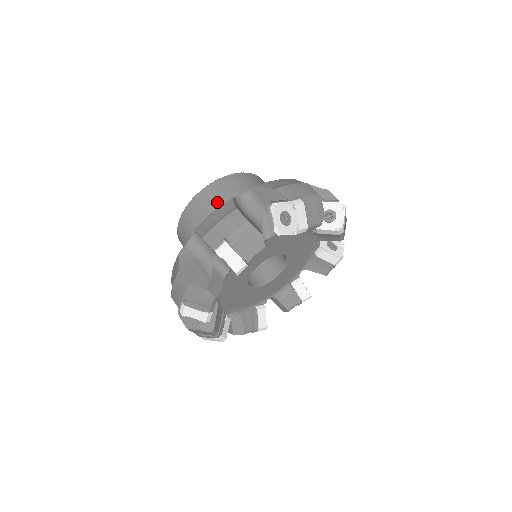
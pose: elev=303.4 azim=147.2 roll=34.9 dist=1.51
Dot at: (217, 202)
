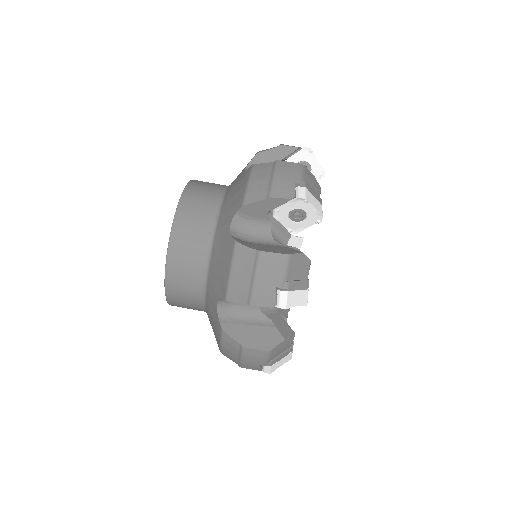
Dot at: (198, 249)
